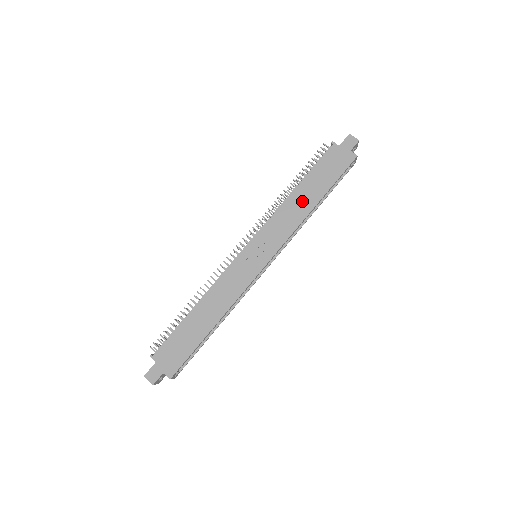
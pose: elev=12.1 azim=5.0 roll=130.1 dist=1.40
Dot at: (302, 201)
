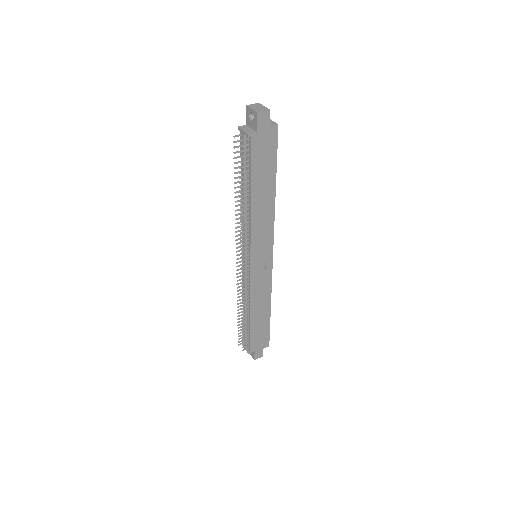
Dot at: (263, 201)
